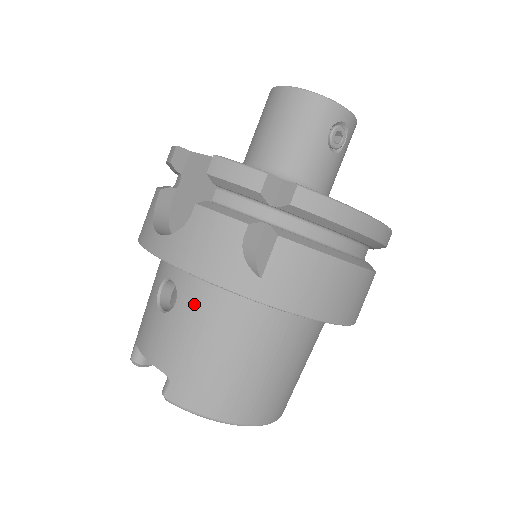
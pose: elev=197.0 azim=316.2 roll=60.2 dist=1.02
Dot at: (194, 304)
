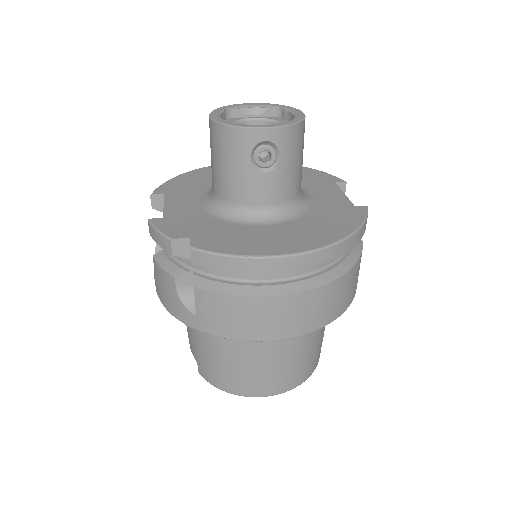
Dot at: occluded
